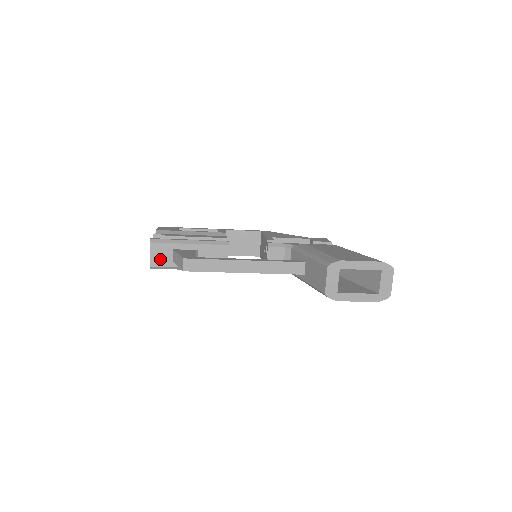
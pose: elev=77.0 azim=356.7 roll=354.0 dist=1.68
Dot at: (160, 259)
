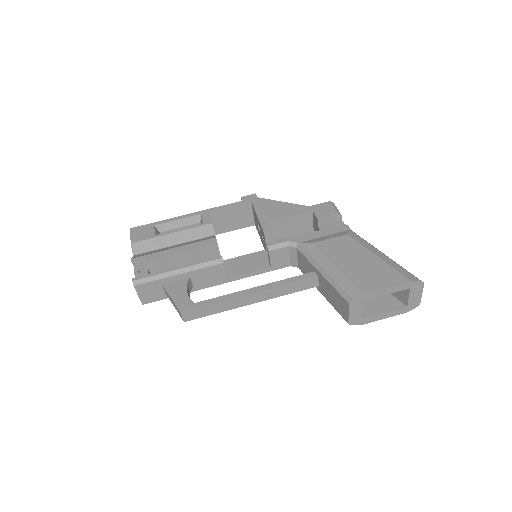
Dot at: (151, 296)
